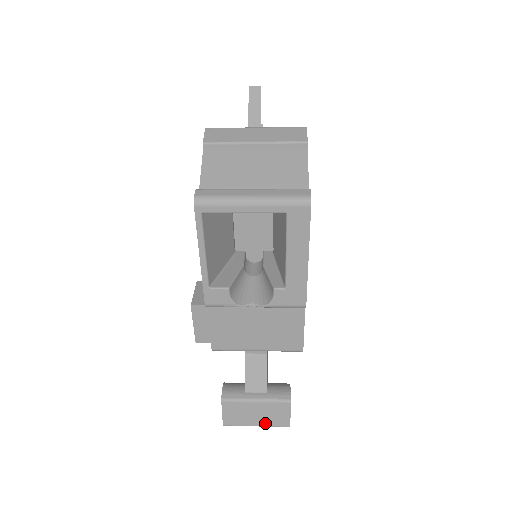
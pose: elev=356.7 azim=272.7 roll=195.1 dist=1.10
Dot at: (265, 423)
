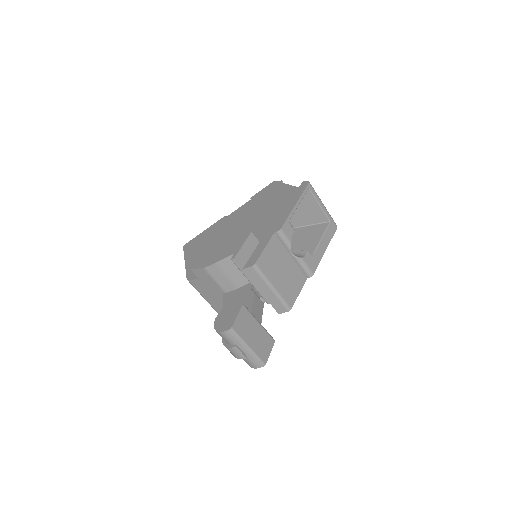
Dot at: (255, 348)
